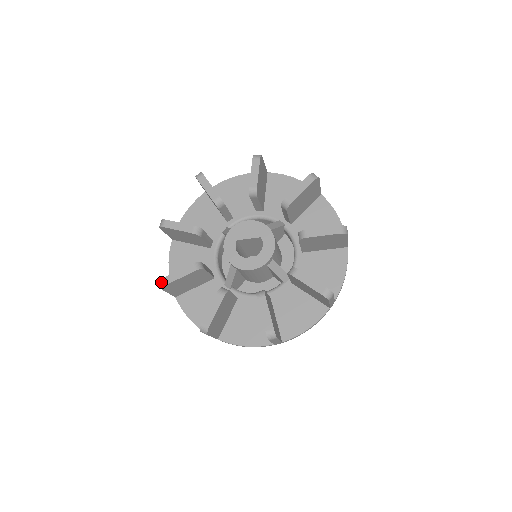
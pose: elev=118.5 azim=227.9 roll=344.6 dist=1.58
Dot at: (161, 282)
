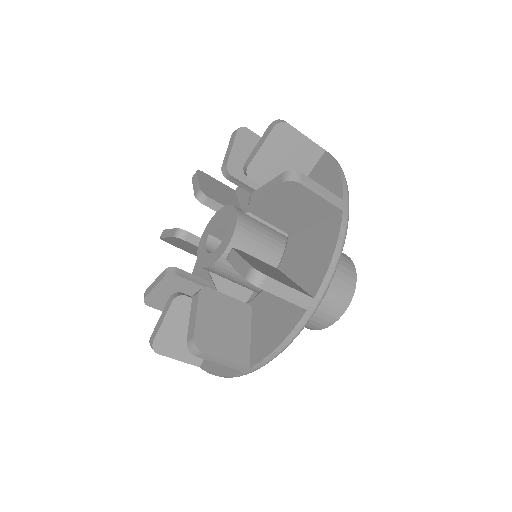
Dot at: (144, 296)
